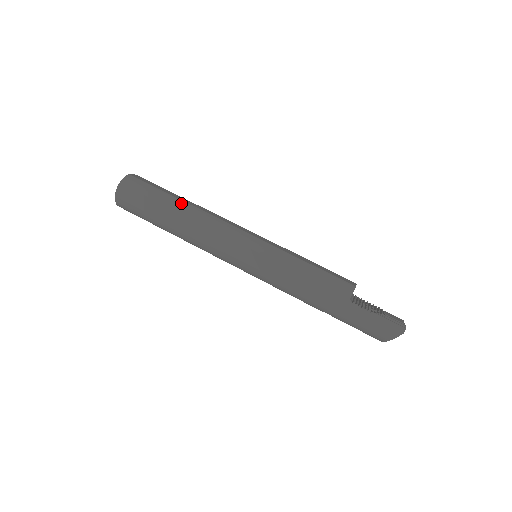
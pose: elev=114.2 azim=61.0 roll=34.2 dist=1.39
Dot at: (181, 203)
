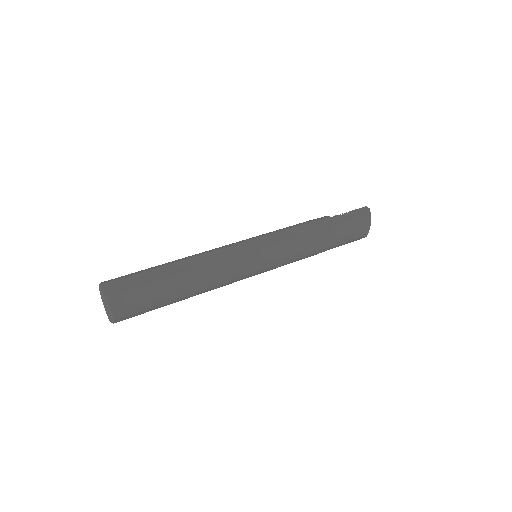
Dot at: occluded
